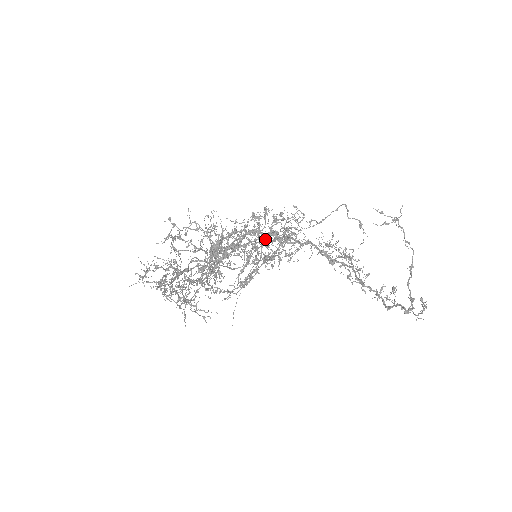
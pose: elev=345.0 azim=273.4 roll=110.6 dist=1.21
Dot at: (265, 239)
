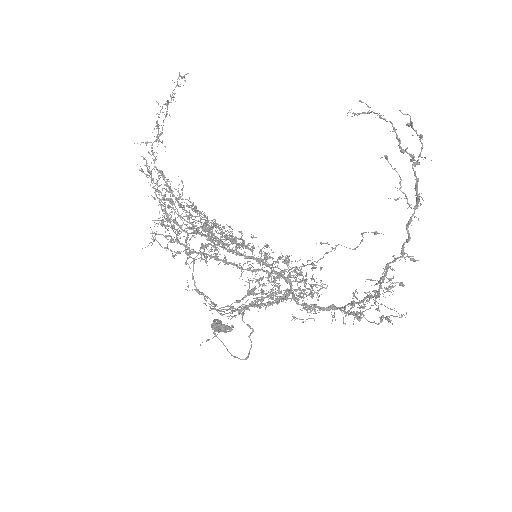
Dot at: occluded
